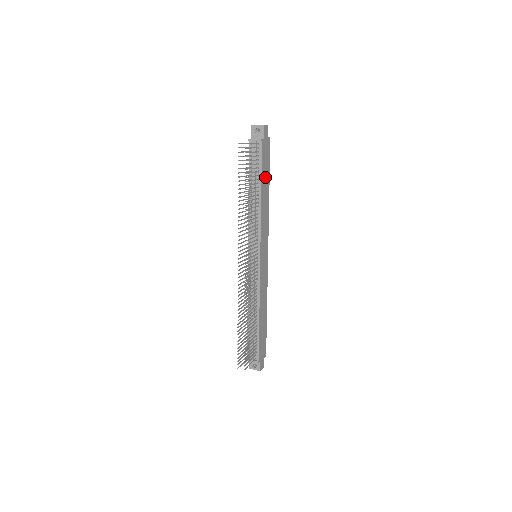
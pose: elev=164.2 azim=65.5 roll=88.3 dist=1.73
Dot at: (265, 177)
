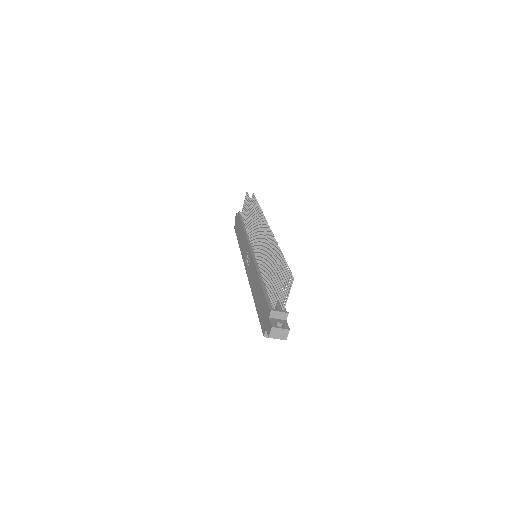
Dot at: occluded
